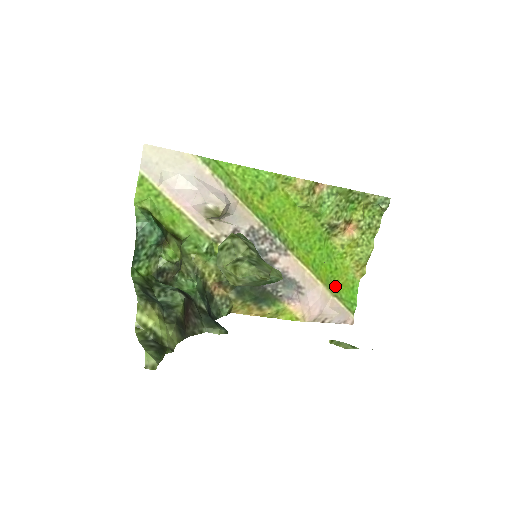
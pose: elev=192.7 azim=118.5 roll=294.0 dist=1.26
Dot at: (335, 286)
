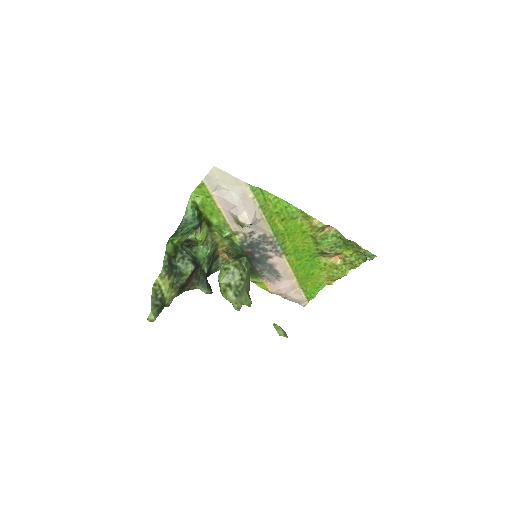
Dot at: (306, 282)
